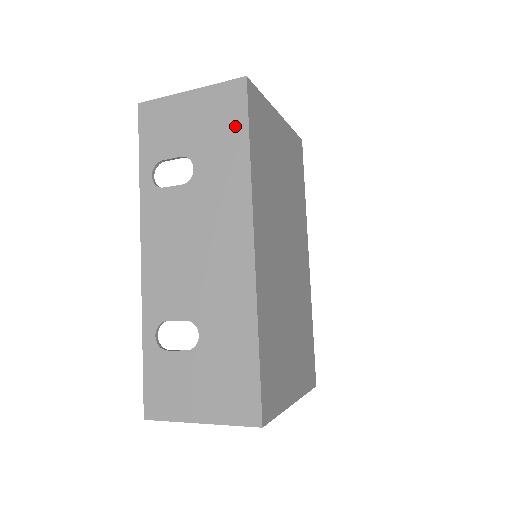
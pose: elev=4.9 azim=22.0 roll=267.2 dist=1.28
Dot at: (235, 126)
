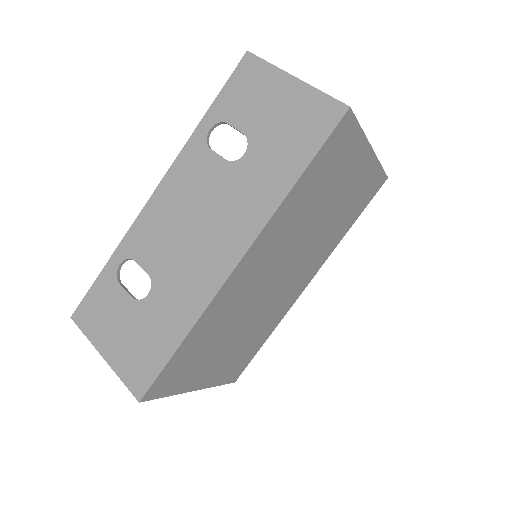
Dot at: (304, 146)
